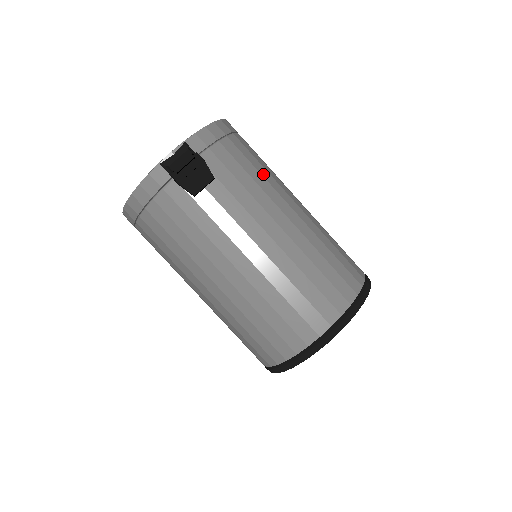
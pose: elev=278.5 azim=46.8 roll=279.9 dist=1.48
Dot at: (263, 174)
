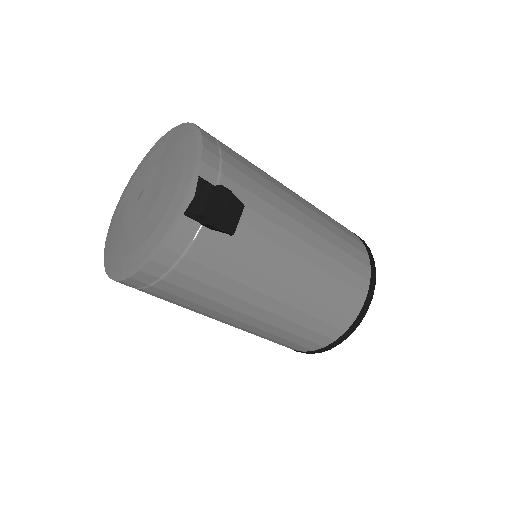
Dot at: (264, 176)
